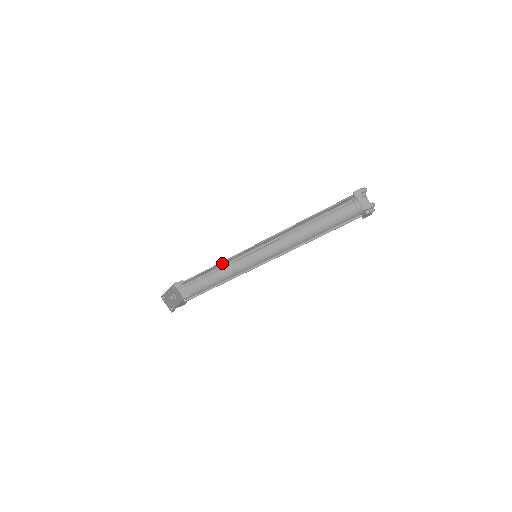
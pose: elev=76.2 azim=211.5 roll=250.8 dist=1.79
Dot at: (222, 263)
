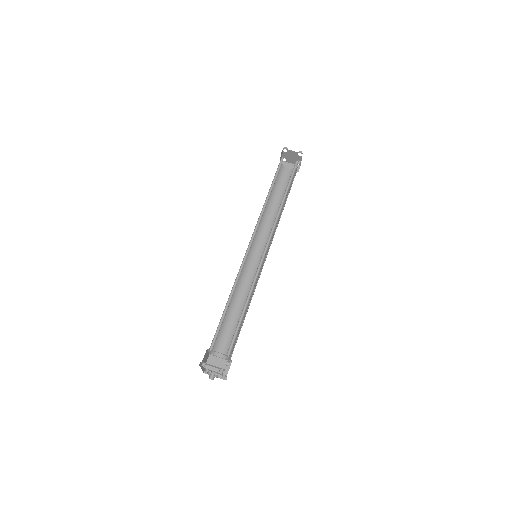
Dot at: (234, 294)
